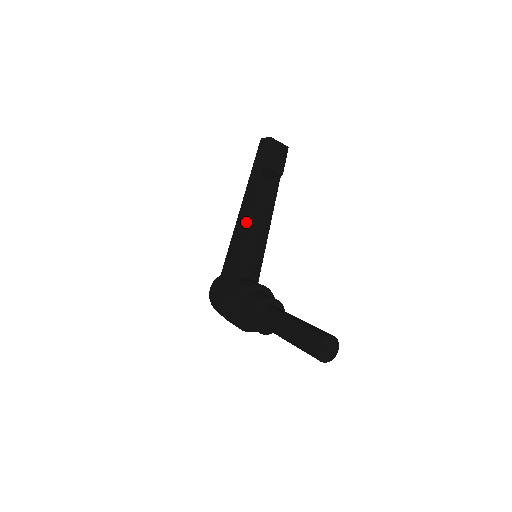
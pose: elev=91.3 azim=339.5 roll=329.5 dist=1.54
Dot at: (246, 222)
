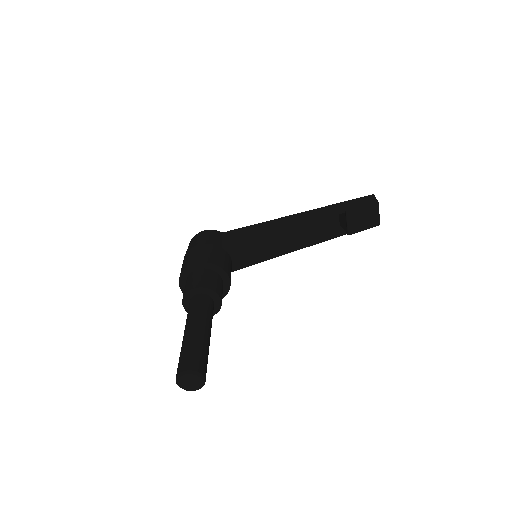
Dot at: (283, 228)
